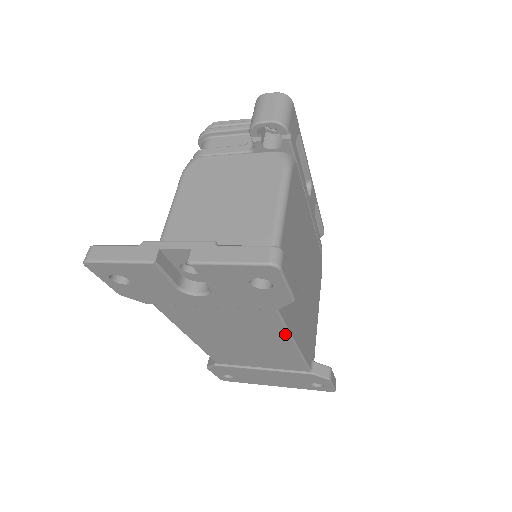
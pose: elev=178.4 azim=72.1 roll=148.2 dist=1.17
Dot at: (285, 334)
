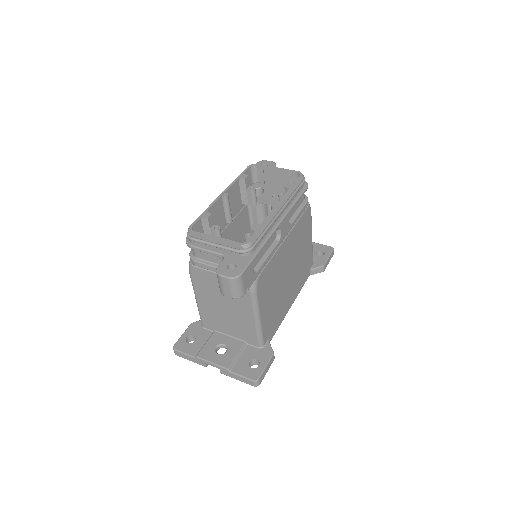
Dot at: occluded
